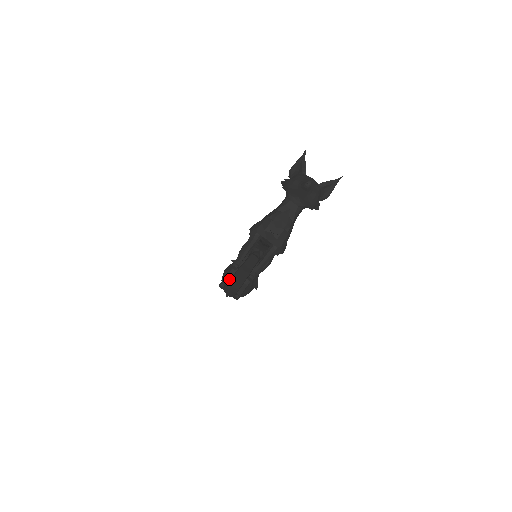
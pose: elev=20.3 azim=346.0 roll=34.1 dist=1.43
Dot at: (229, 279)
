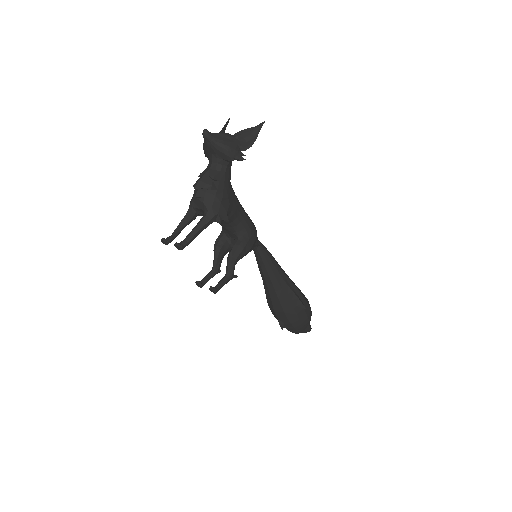
Dot at: (209, 277)
